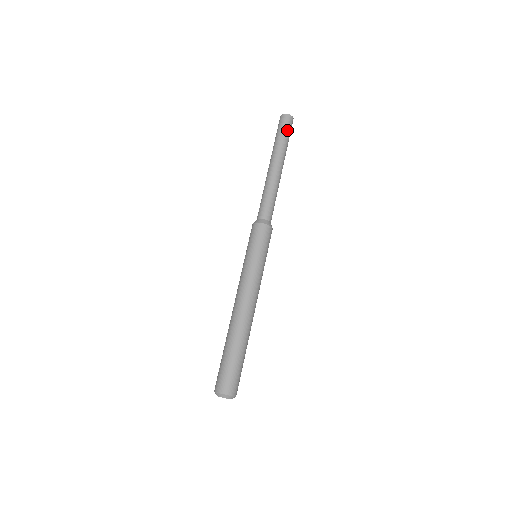
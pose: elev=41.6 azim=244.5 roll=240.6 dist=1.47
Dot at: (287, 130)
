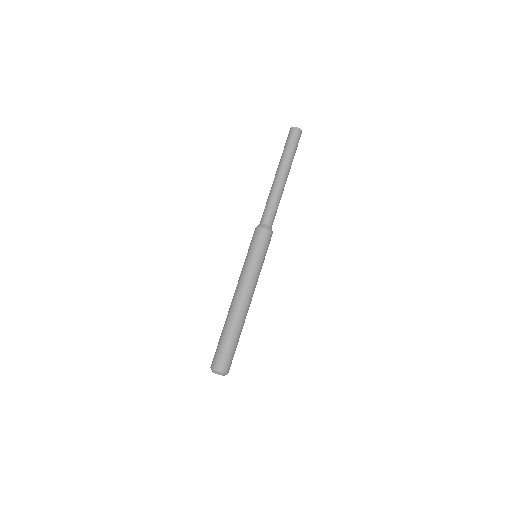
Dot at: (294, 142)
